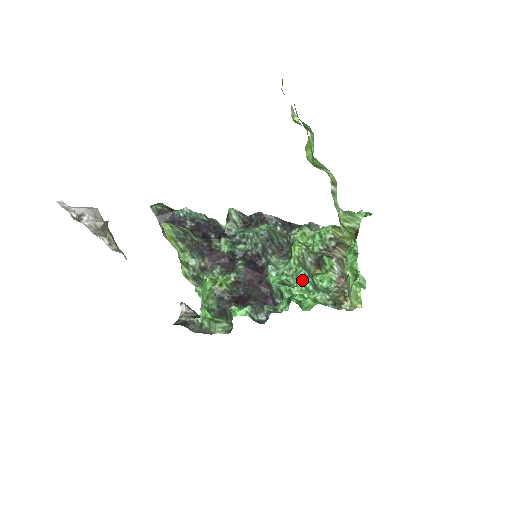
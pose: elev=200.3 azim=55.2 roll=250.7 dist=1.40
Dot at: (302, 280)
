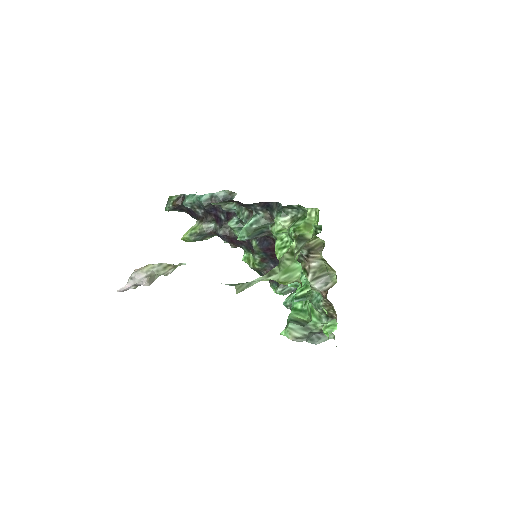
Dot at: occluded
